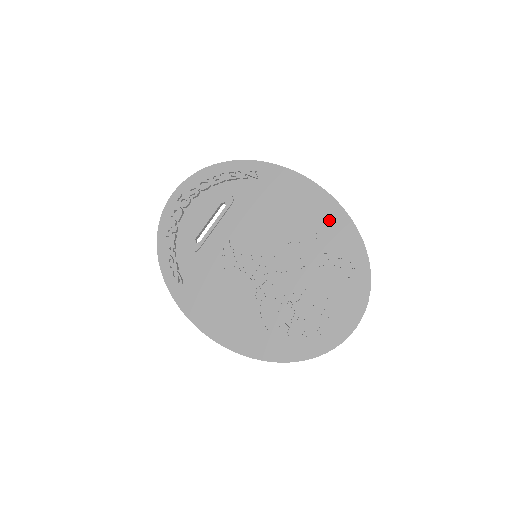
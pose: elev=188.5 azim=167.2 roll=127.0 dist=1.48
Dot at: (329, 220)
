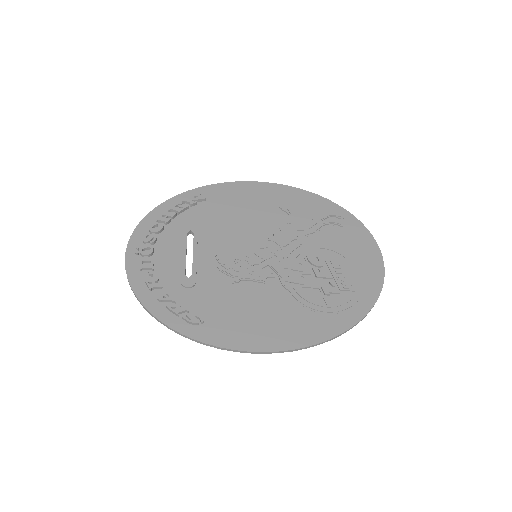
Dot at: (291, 199)
